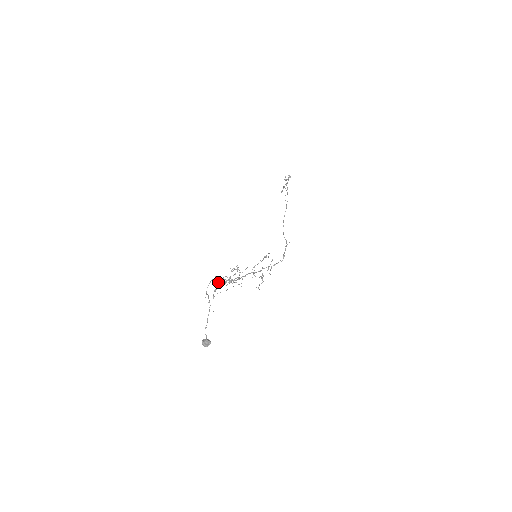
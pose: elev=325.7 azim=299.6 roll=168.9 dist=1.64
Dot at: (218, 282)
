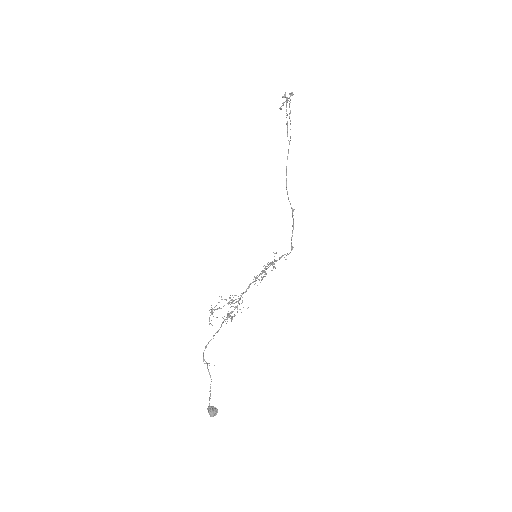
Dot at: occluded
